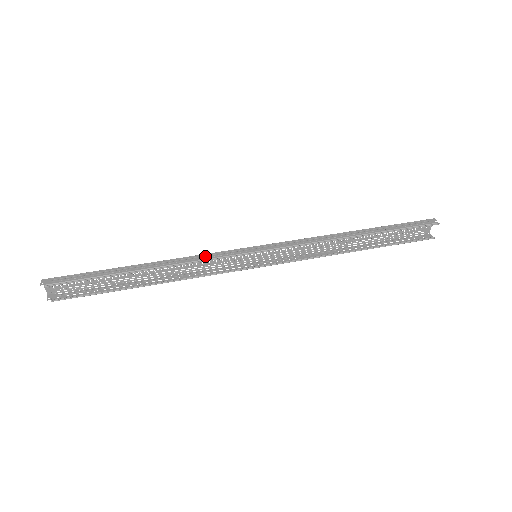
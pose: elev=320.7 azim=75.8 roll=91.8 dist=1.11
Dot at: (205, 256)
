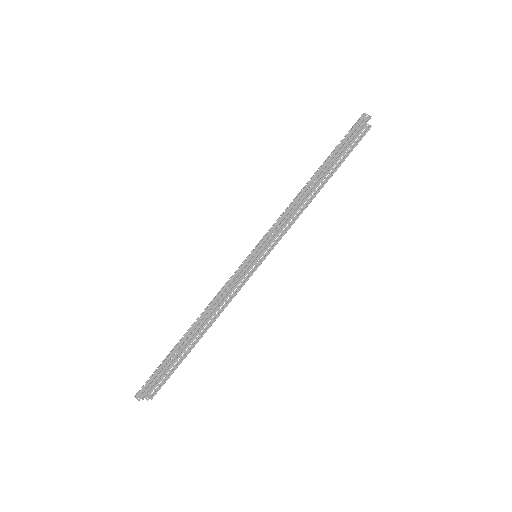
Dot at: (224, 290)
